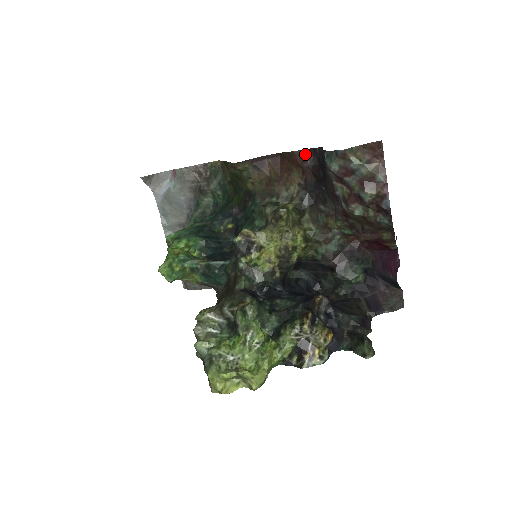
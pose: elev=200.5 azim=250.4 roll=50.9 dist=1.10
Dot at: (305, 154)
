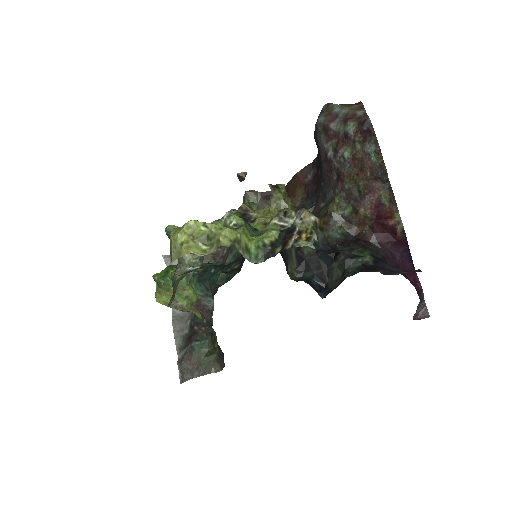
Dot at: (306, 171)
